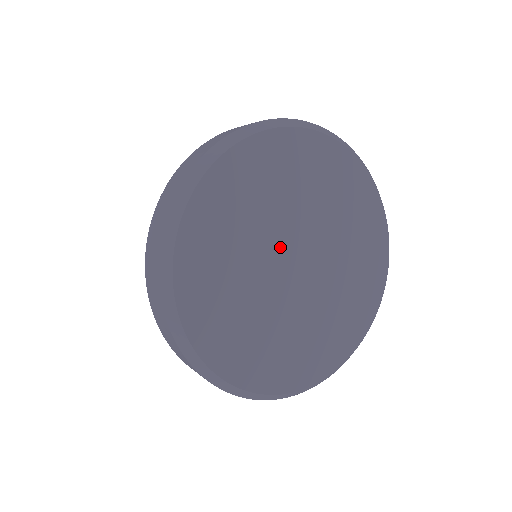
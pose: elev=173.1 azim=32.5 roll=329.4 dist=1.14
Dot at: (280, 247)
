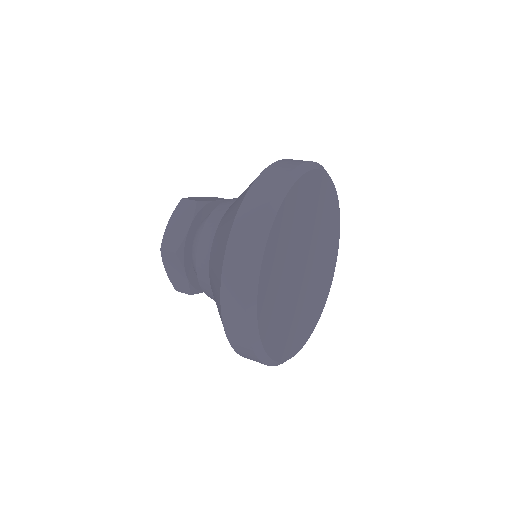
Dot at: (296, 278)
